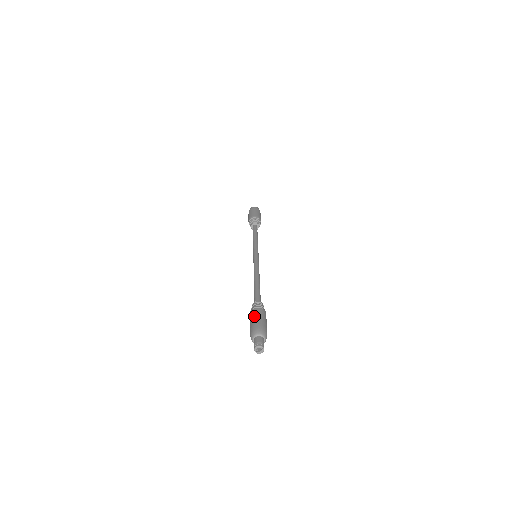
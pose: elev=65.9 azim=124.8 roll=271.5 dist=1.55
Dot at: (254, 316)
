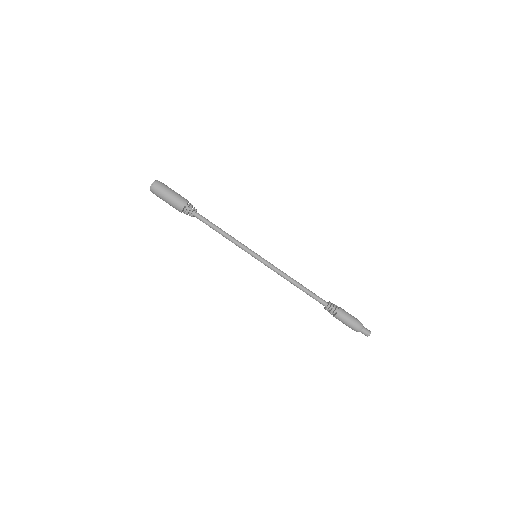
Dot at: (342, 322)
